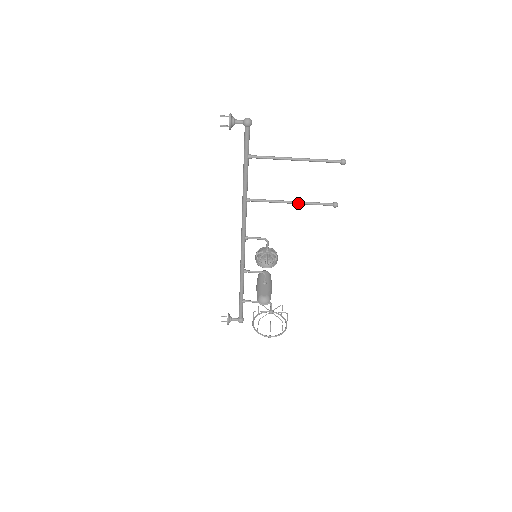
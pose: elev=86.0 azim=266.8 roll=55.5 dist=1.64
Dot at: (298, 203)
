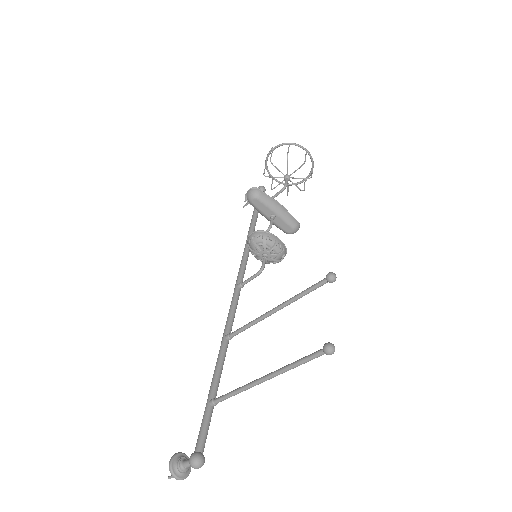
Dot at: occluded
